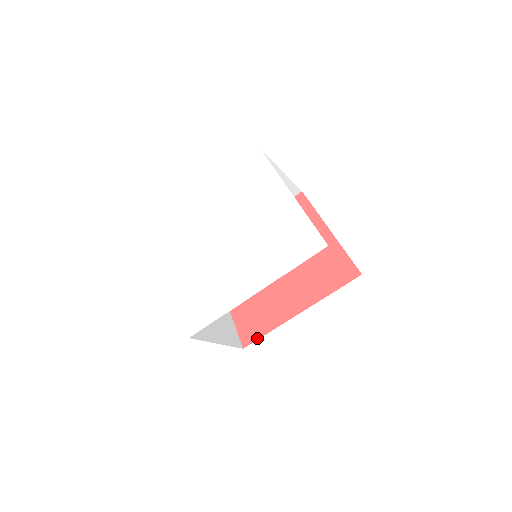
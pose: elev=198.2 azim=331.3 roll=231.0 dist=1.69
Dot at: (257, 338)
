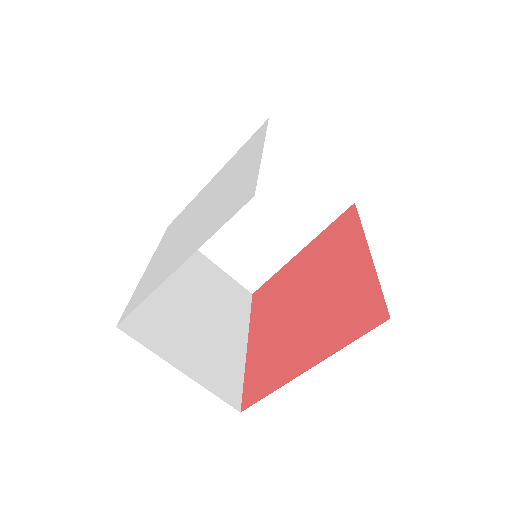
Dot at: (381, 297)
